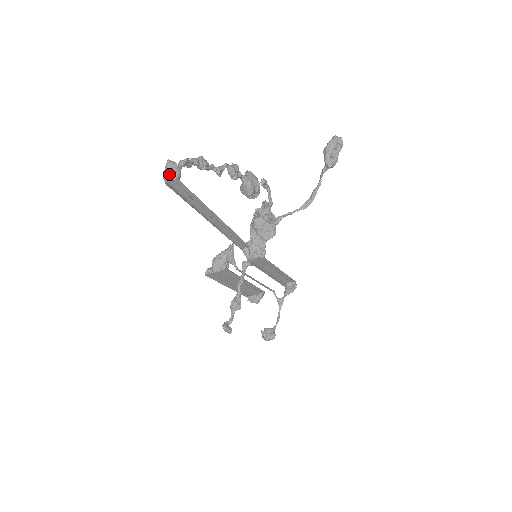
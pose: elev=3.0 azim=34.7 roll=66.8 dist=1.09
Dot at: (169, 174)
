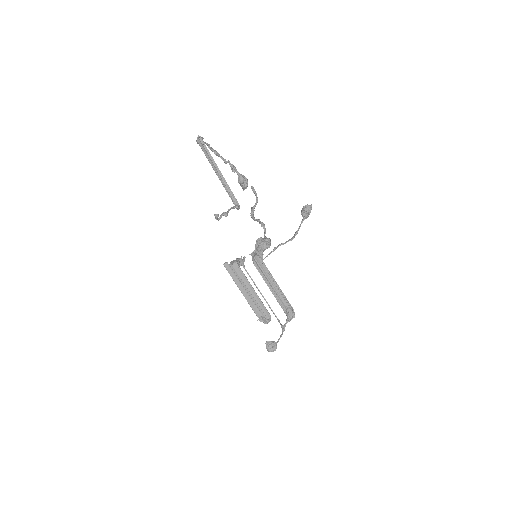
Dot at: (198, 137)
